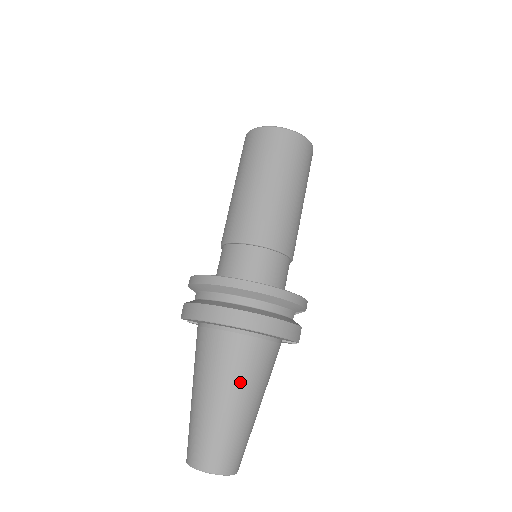
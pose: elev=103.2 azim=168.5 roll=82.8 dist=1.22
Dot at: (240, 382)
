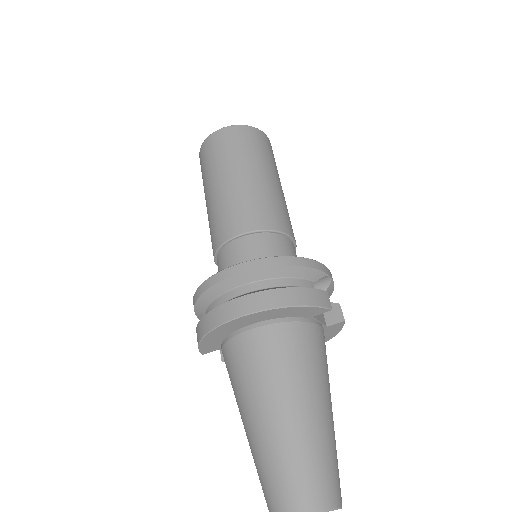
Dot at: (279, 383)
